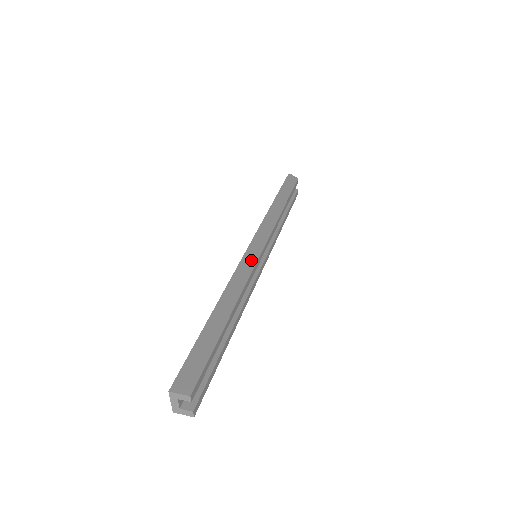
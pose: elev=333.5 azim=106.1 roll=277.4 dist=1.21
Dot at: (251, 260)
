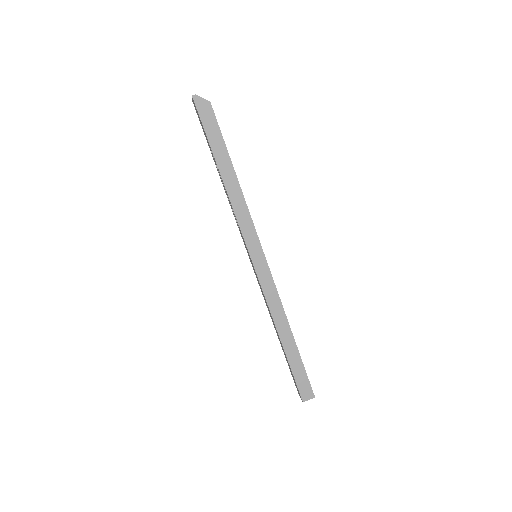
Dot at: (266, 277)
